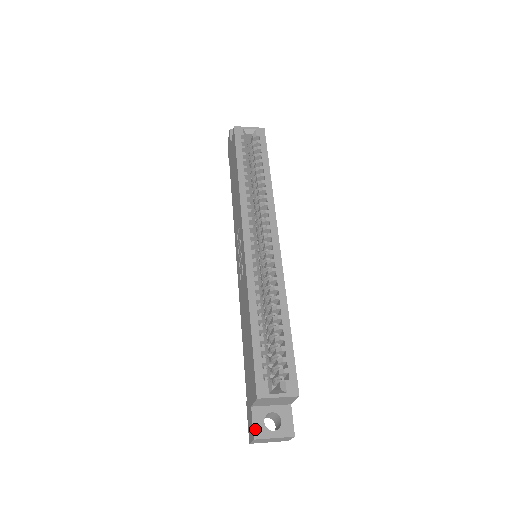
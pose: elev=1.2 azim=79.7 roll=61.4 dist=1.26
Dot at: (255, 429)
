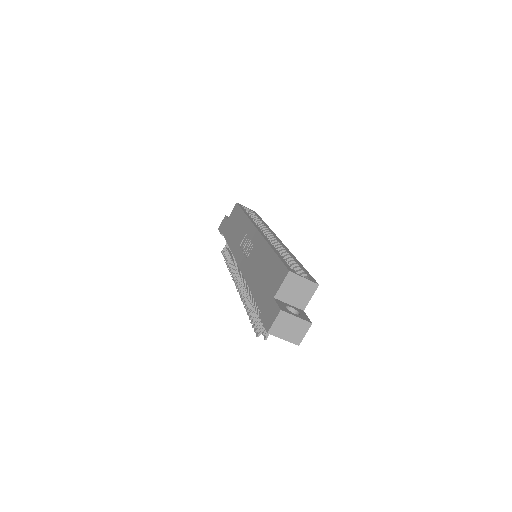
Dot at: (280, 307)
